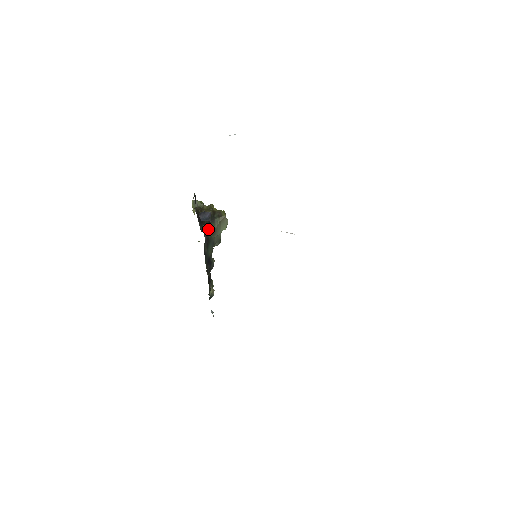
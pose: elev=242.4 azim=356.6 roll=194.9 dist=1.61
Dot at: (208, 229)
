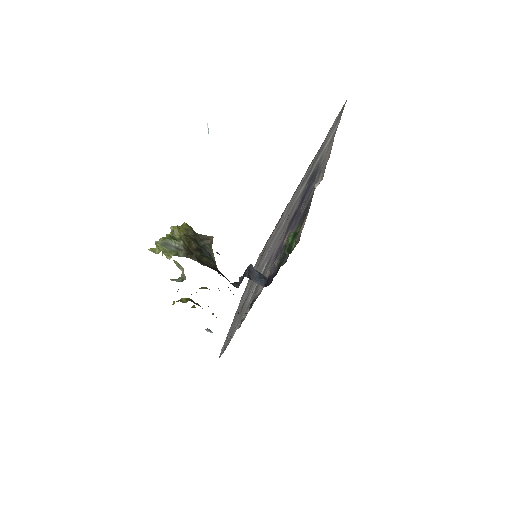
Dot at: occluded
